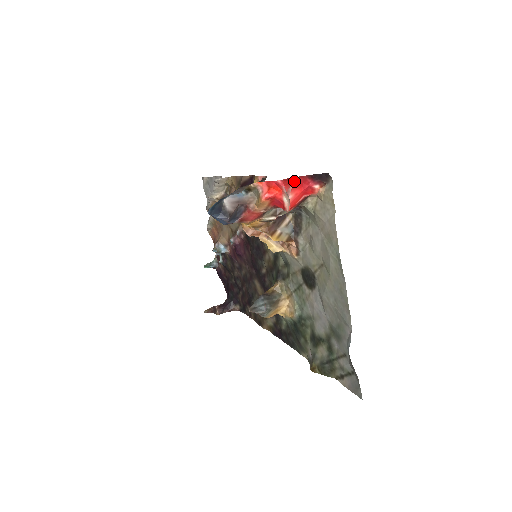
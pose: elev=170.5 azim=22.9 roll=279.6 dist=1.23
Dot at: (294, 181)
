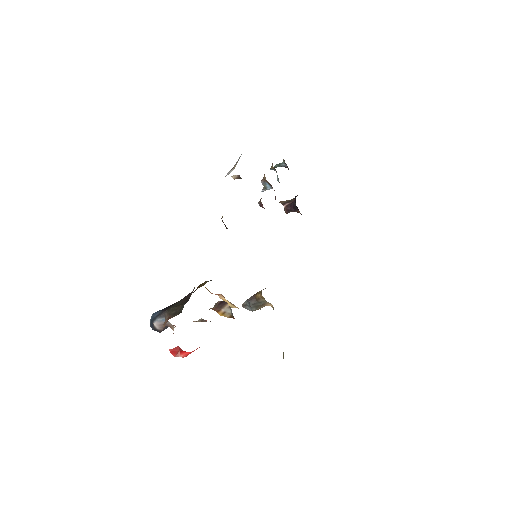
Dot at: (180, 350)
